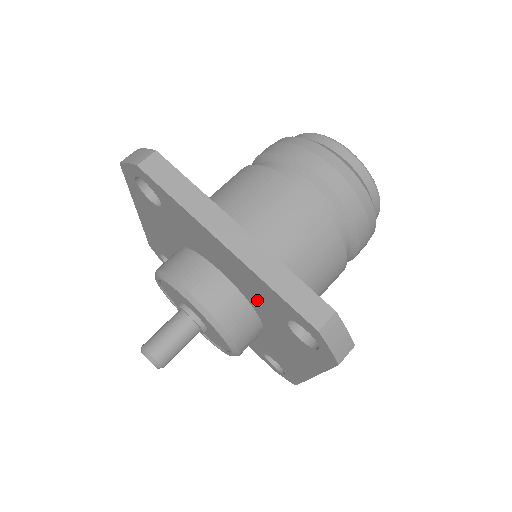
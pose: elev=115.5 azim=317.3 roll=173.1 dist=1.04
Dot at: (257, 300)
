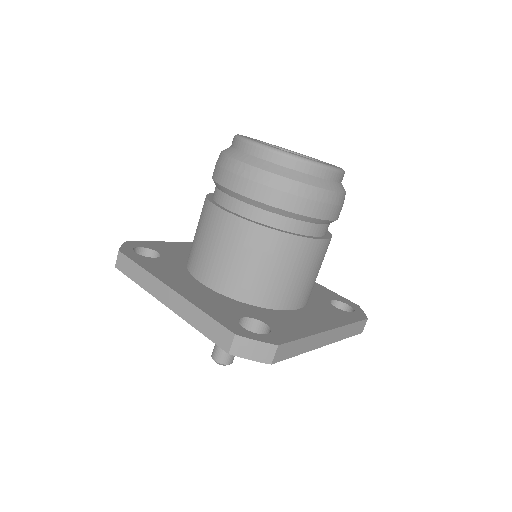
Dot at: occluded
